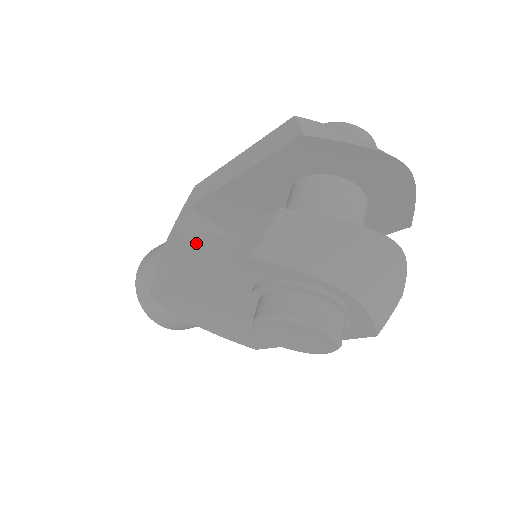
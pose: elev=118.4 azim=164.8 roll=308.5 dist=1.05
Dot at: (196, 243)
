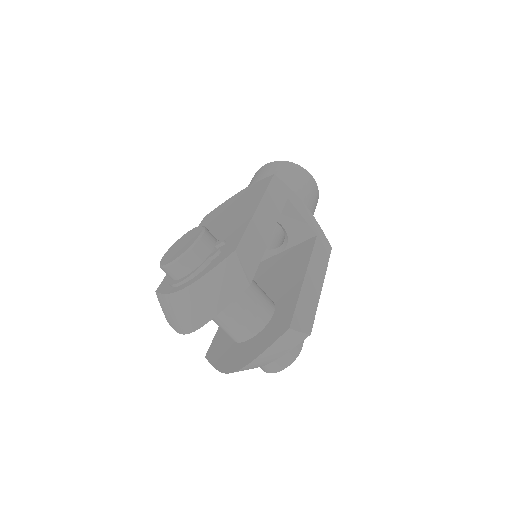
Dot at: occluded
